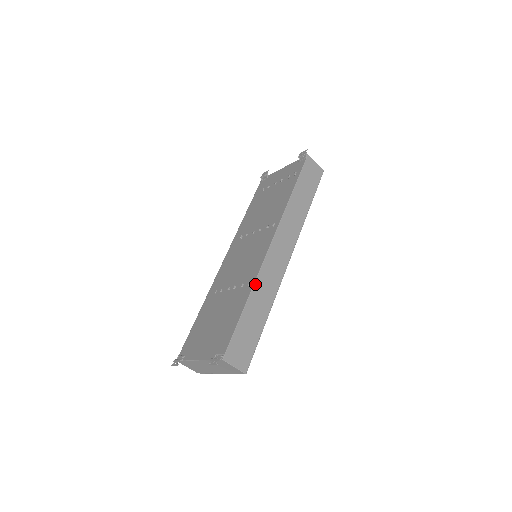
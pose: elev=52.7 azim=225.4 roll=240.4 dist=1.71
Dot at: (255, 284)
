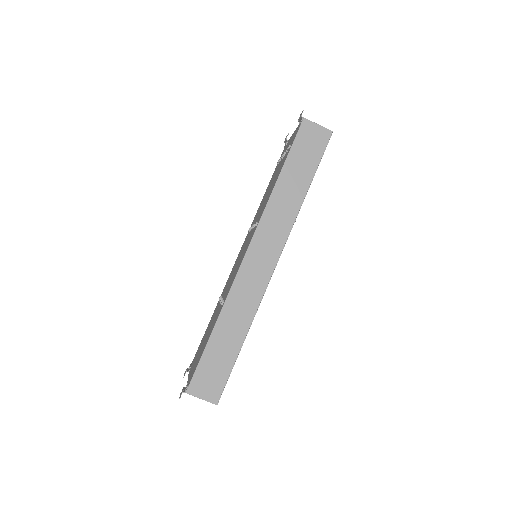
Dot at: (225, 305)
